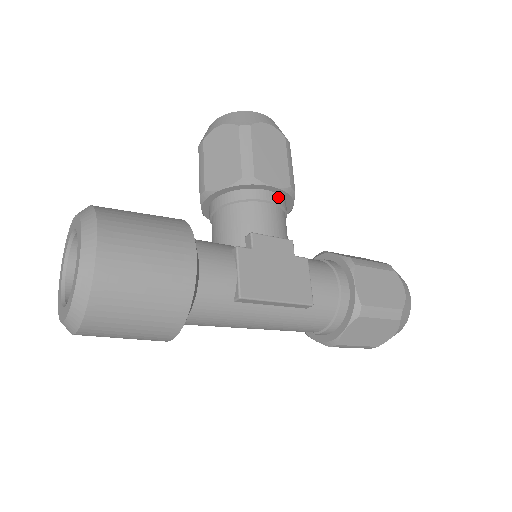
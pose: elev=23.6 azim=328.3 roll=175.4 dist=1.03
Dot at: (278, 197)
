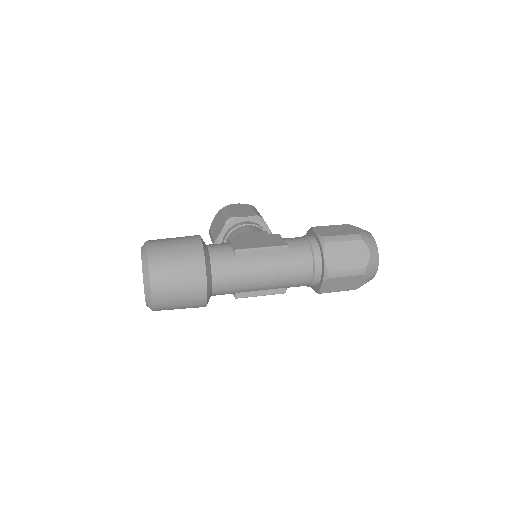
Dot at: (253, 223)
